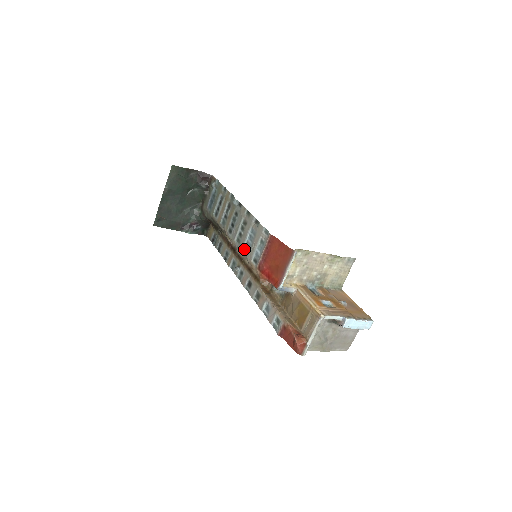
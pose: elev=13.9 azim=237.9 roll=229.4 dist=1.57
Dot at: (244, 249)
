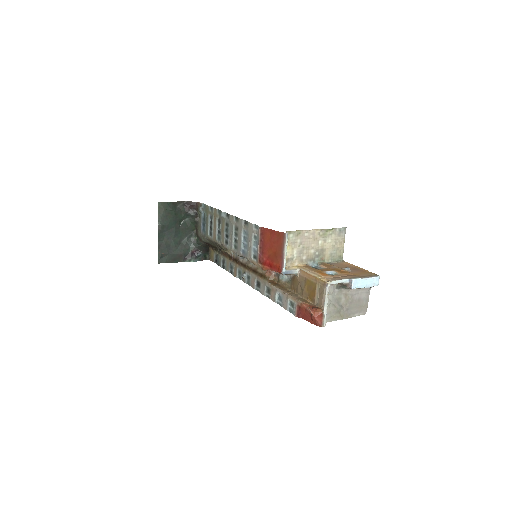
Dot at: (242, 252)
